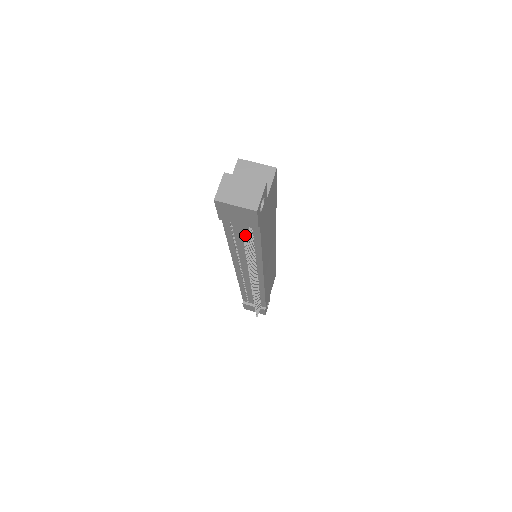
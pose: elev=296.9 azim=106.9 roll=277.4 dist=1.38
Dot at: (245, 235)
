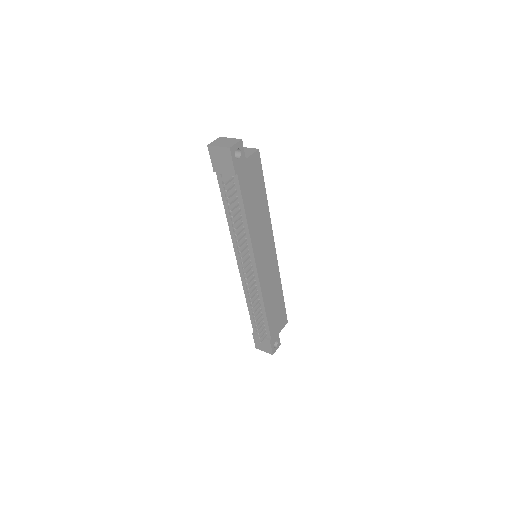
Dot at: occluded
